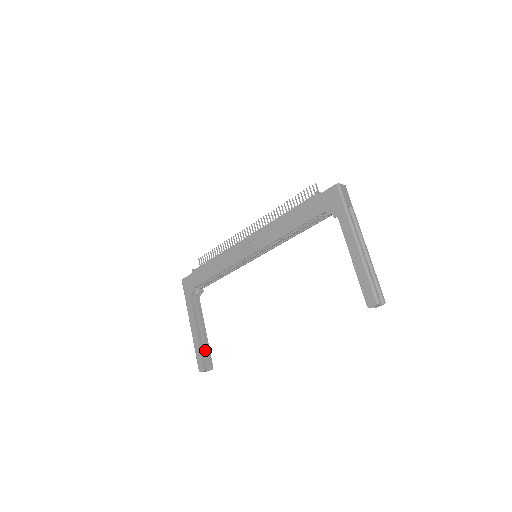
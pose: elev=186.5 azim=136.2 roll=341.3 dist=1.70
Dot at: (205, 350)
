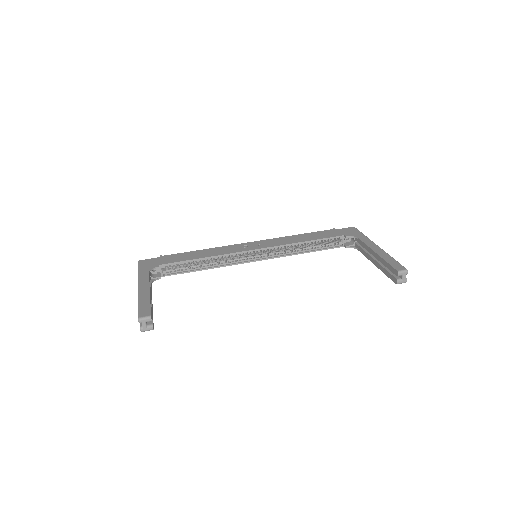
Dot at: occluded
